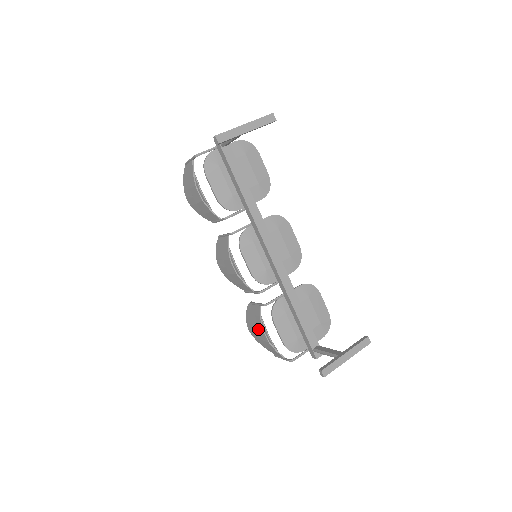
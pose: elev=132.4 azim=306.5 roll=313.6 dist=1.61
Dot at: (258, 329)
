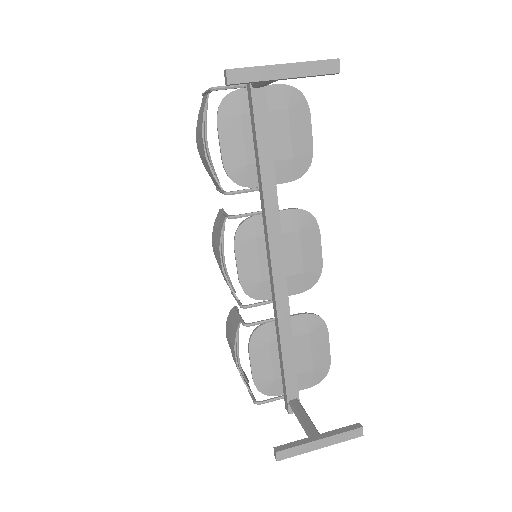
Dot at: (231, 345)
